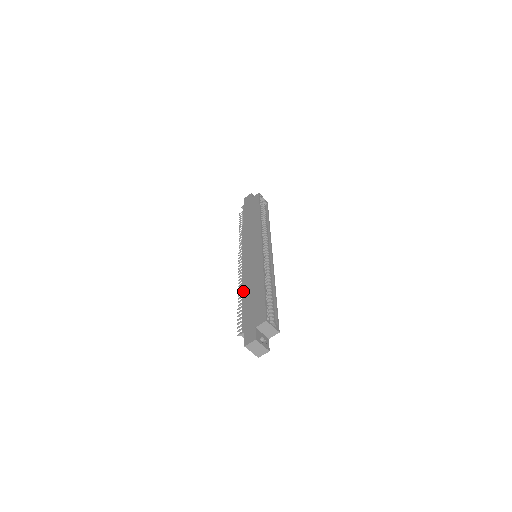
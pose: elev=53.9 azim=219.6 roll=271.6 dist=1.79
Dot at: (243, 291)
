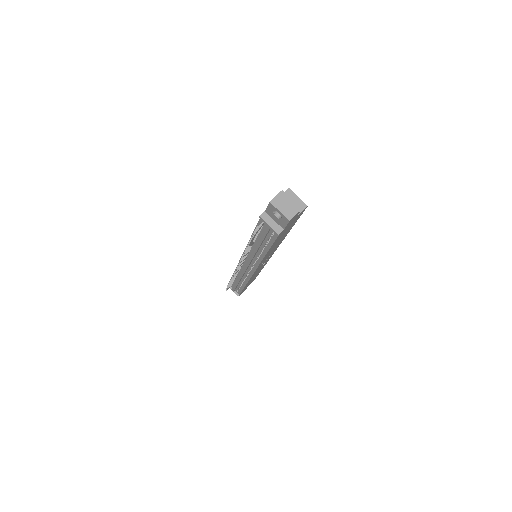
Dot at: occluded
